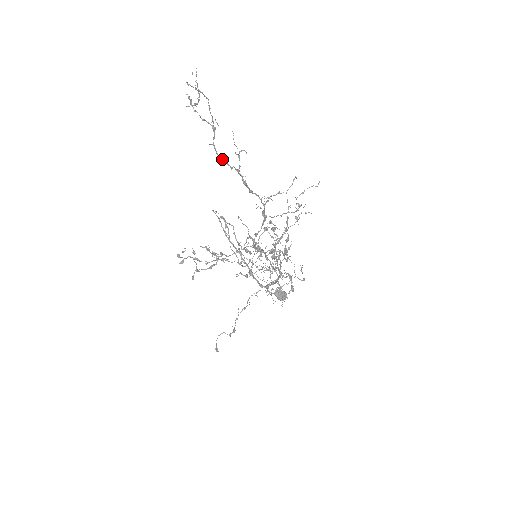
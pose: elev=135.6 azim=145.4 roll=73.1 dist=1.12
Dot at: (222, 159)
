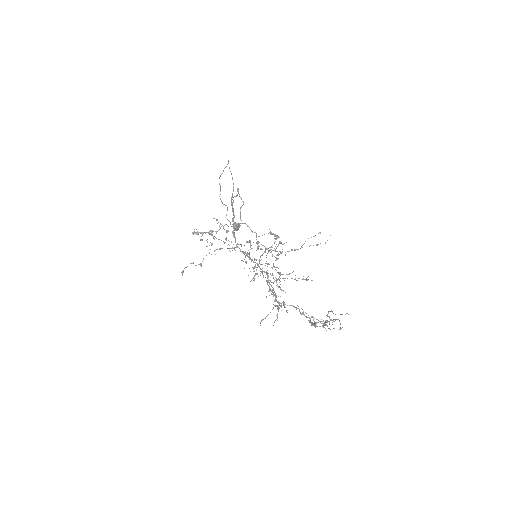
Dot at: (314, 325)
